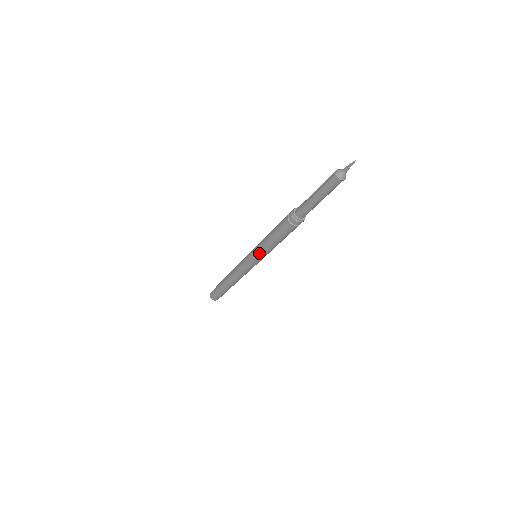
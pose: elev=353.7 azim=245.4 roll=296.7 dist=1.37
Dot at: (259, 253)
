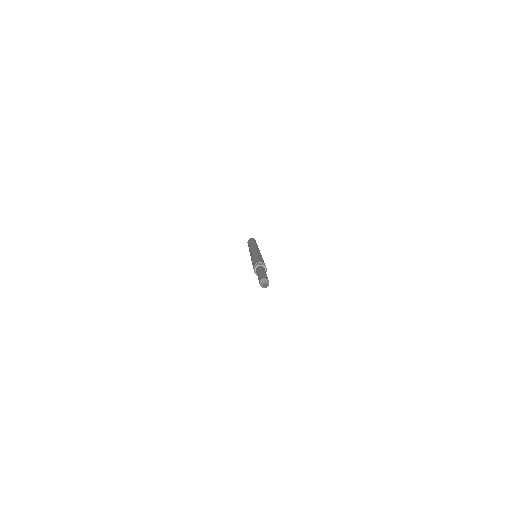
Dot at: occluded
